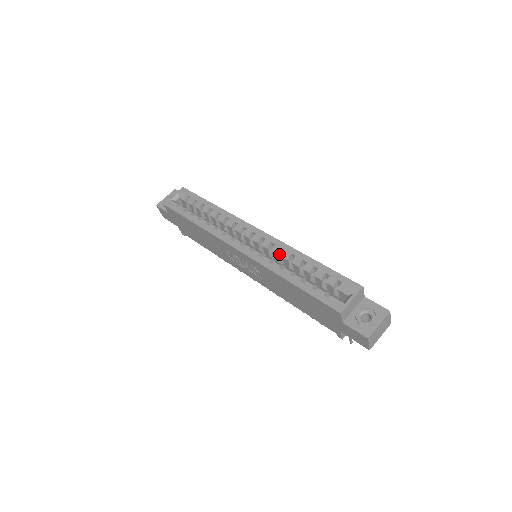
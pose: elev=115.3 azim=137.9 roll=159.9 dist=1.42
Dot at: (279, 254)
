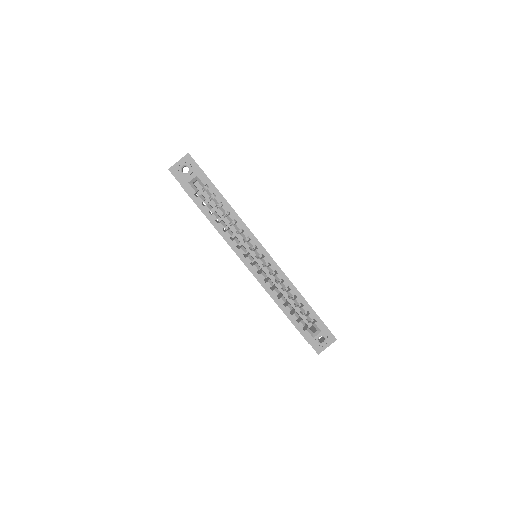
Dot at: (278, 279)
